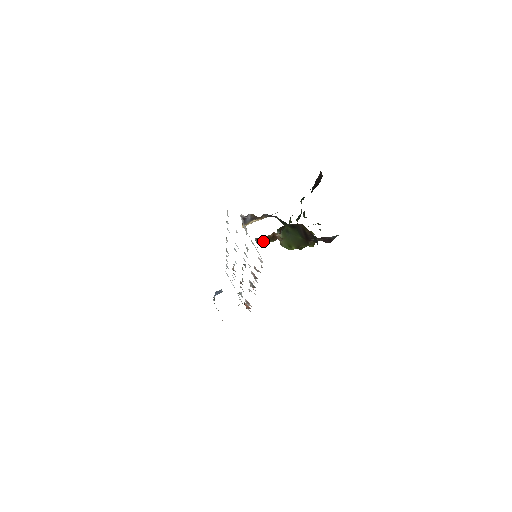
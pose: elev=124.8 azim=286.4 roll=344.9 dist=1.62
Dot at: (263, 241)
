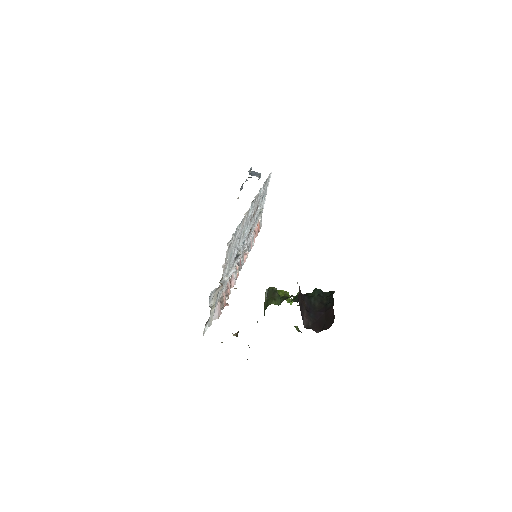
Dot at: occluded
